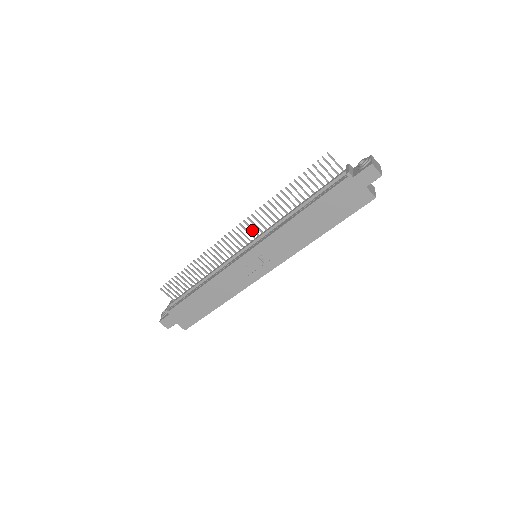
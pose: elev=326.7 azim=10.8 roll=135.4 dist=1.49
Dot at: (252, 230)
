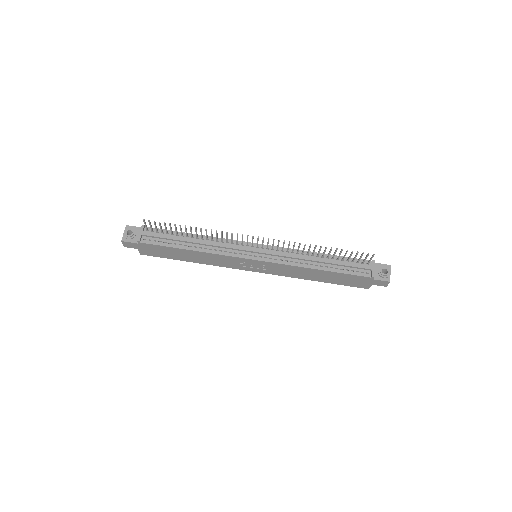
Dot at: (272, 245)
